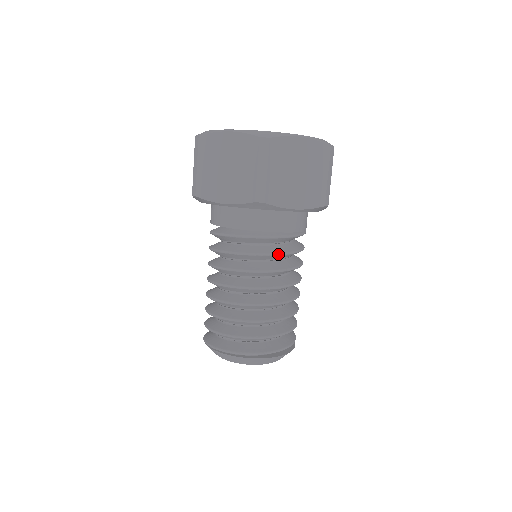
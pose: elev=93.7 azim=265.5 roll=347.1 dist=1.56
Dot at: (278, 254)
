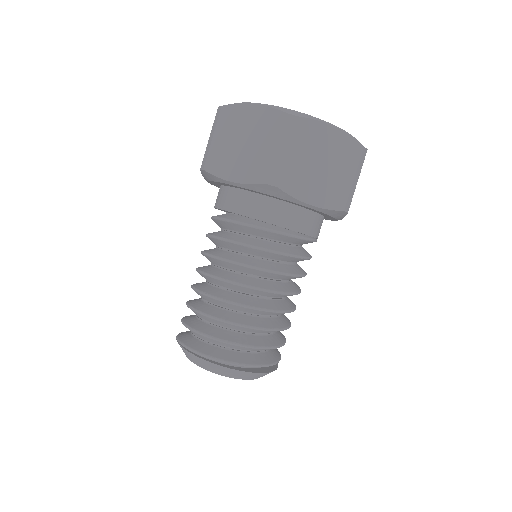
Dot at: (280, 253)
